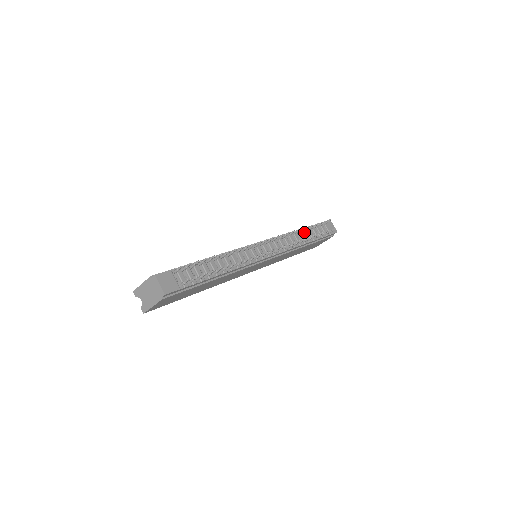
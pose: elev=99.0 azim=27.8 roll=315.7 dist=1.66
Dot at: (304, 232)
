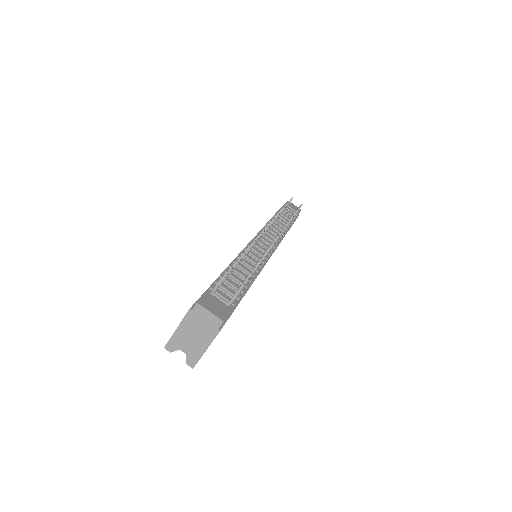
Dot at: (280, 217)
